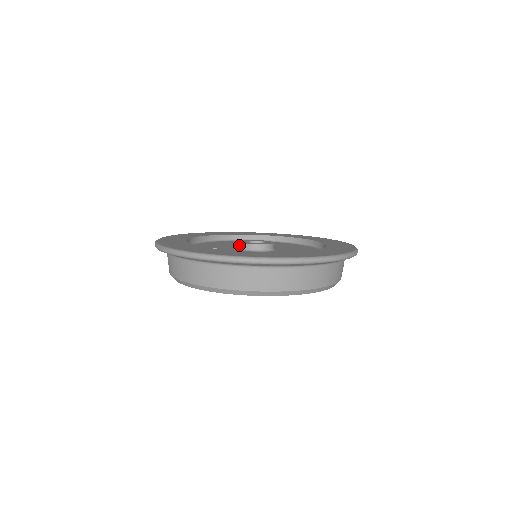
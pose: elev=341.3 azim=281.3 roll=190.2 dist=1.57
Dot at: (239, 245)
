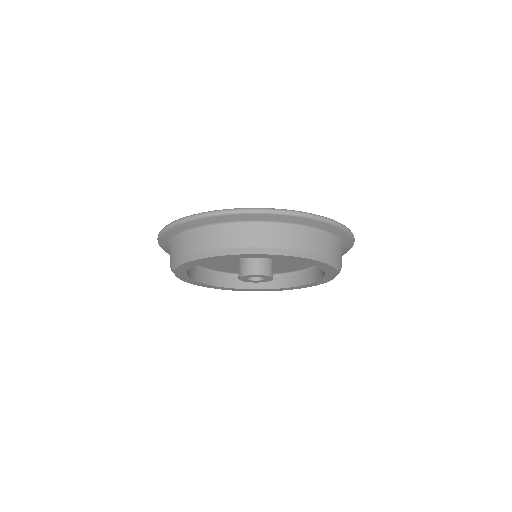
Dot at: occluded
